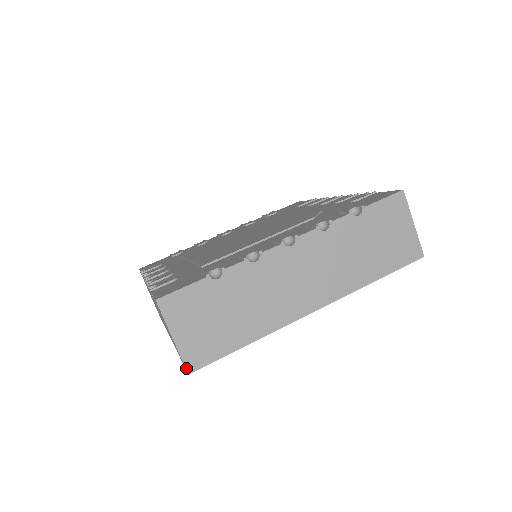
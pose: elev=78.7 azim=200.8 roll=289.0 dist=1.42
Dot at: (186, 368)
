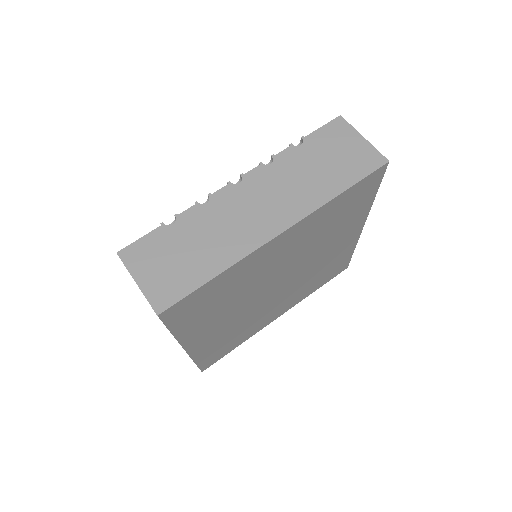
Dot at: (154, 310)
